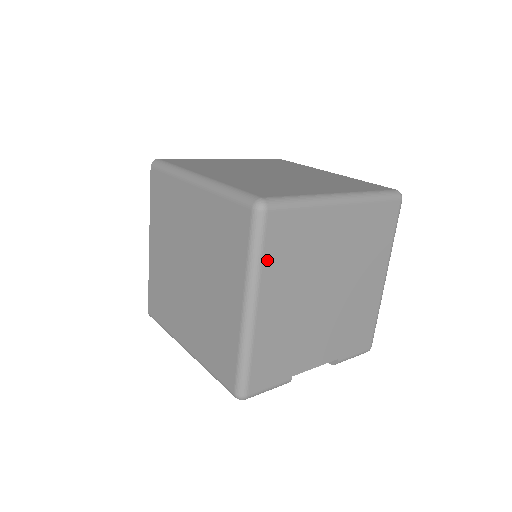
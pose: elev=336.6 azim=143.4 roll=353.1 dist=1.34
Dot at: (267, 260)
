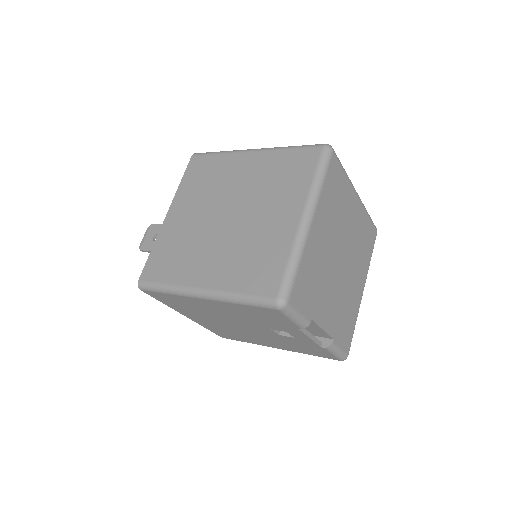
Dot at: (325, 187)
